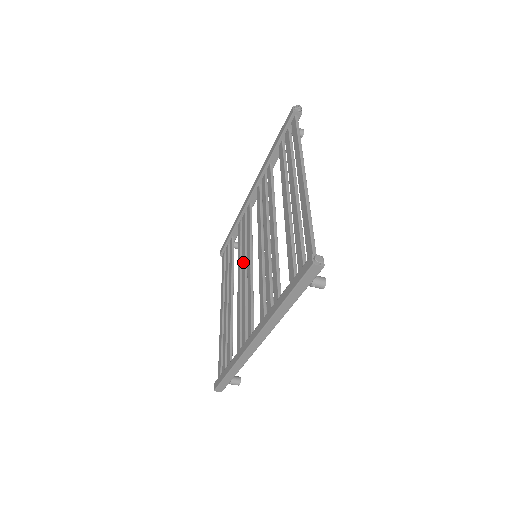
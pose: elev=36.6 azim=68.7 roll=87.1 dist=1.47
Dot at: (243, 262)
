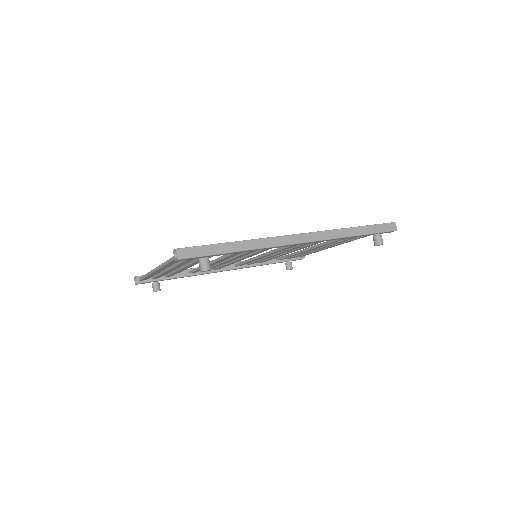
Dot at: occluded
